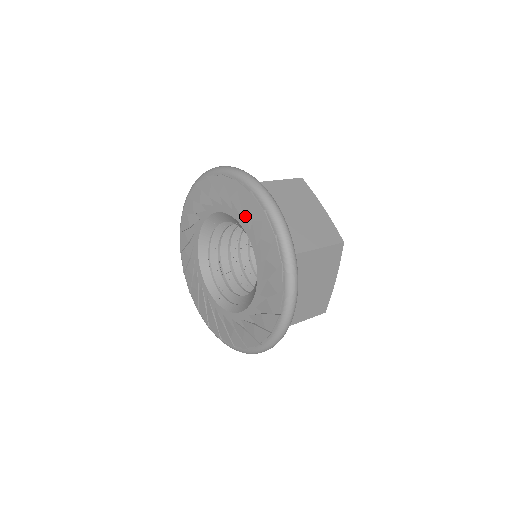
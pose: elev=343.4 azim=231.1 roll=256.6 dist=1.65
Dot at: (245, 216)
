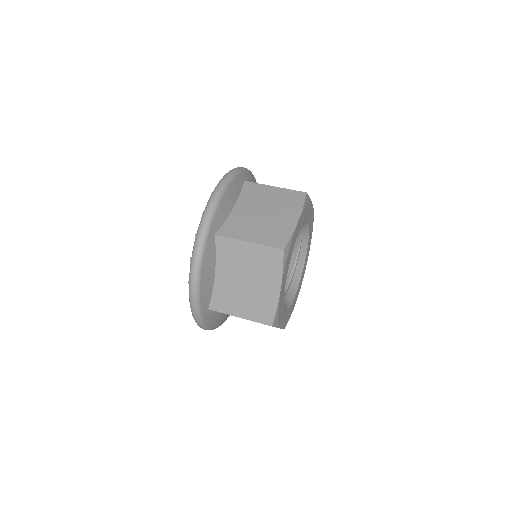
Dot at: occluded
